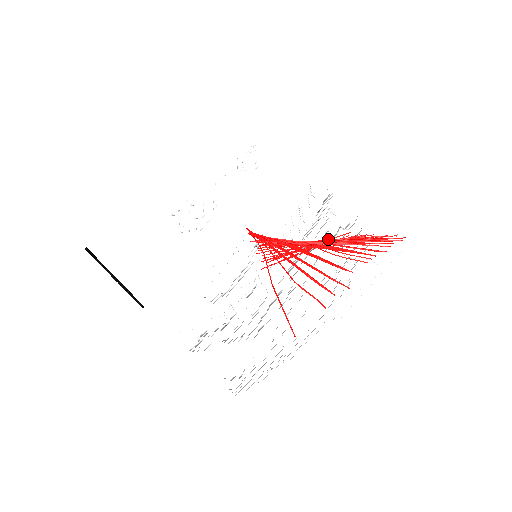
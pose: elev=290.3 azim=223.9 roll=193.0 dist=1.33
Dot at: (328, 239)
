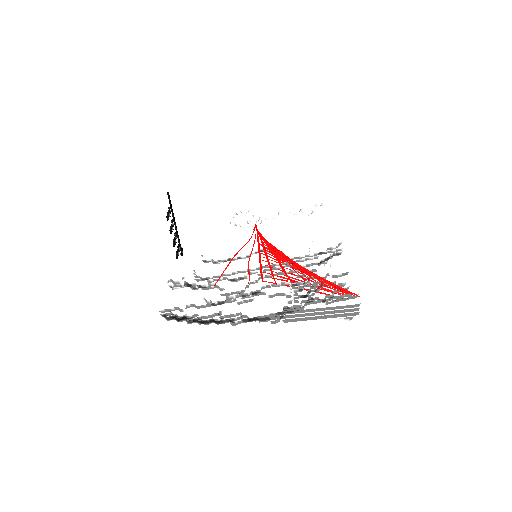
Dot at: occluded
